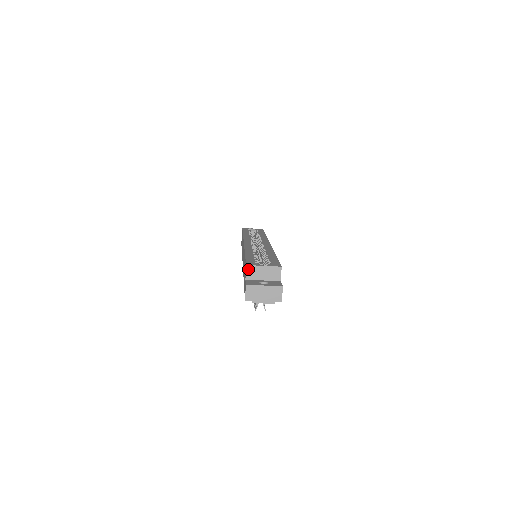
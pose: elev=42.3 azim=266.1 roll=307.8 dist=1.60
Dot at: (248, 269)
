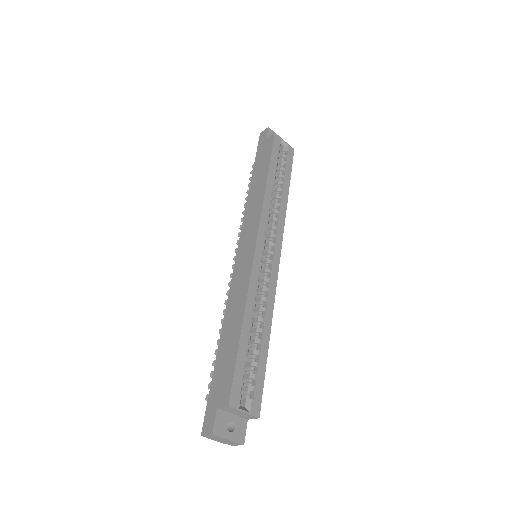
Dot at: (227, 408)
